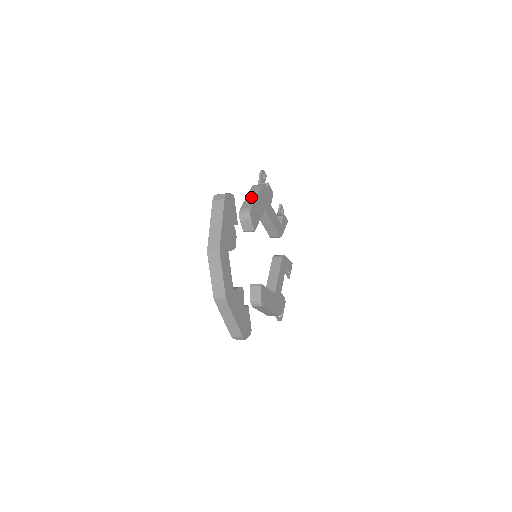
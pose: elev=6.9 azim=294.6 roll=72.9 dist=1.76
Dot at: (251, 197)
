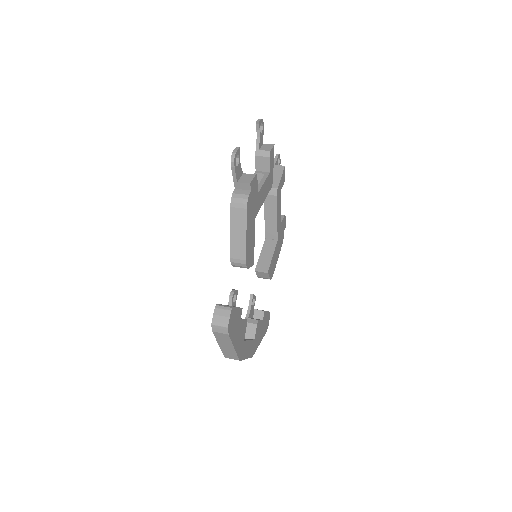
Dot at: (238, 237)
